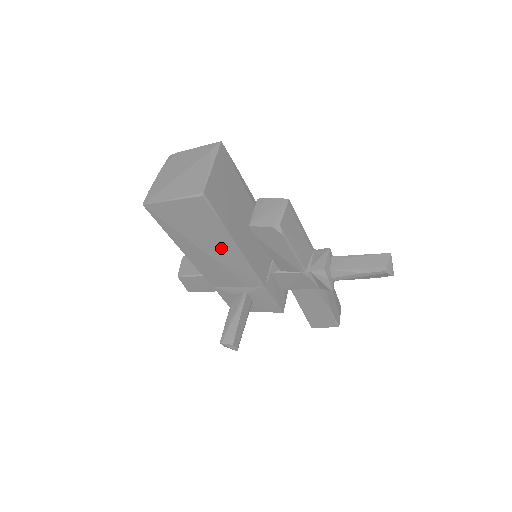
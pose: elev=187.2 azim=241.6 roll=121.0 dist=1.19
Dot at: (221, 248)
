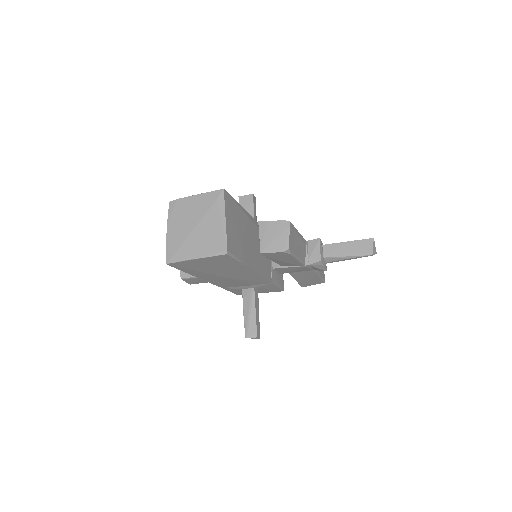
Dot at: (237, 273)
